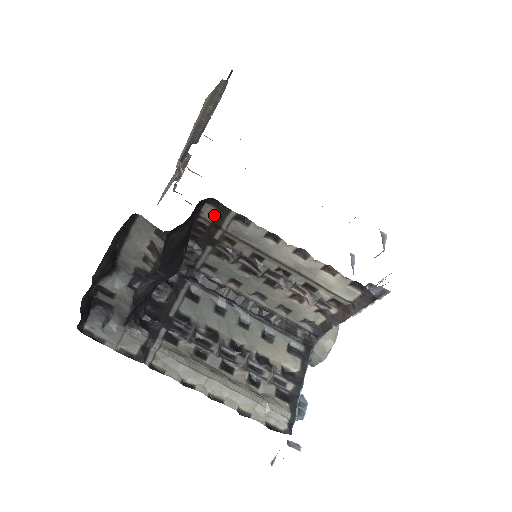
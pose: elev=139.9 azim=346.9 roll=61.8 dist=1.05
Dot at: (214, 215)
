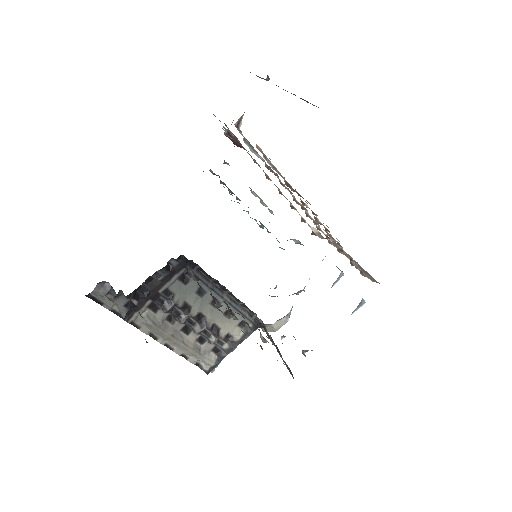
Dot at: occluded
